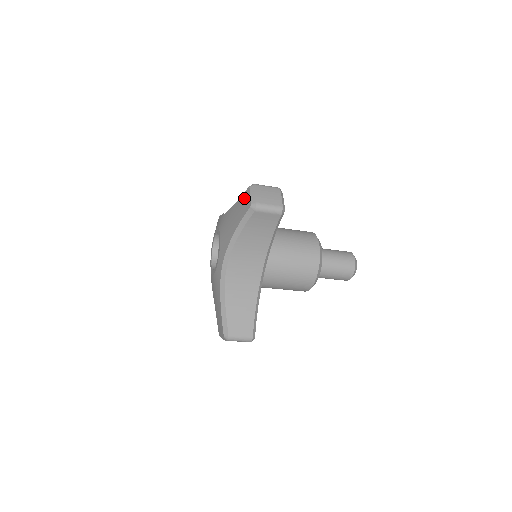
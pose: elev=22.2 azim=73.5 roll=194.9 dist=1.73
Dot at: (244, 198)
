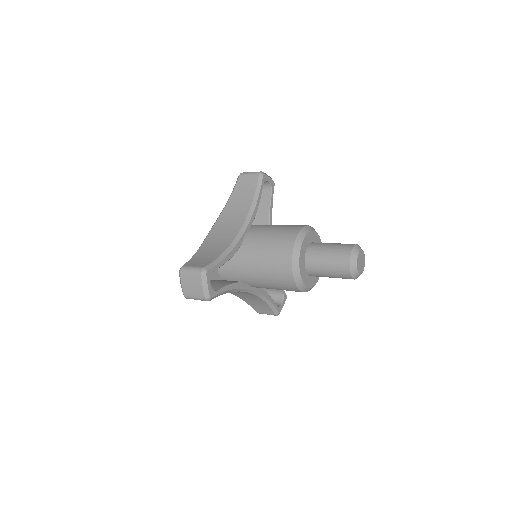
Dot at: occluded
